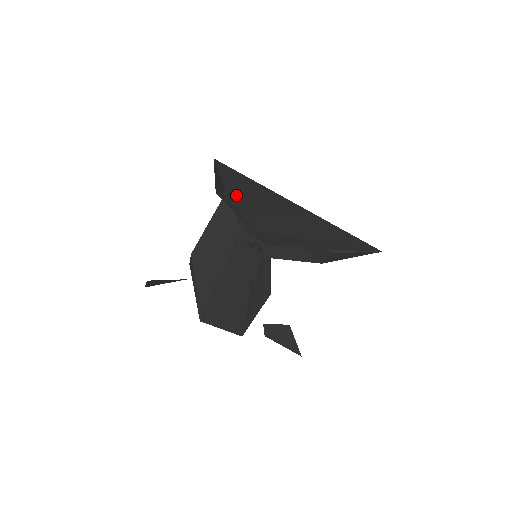
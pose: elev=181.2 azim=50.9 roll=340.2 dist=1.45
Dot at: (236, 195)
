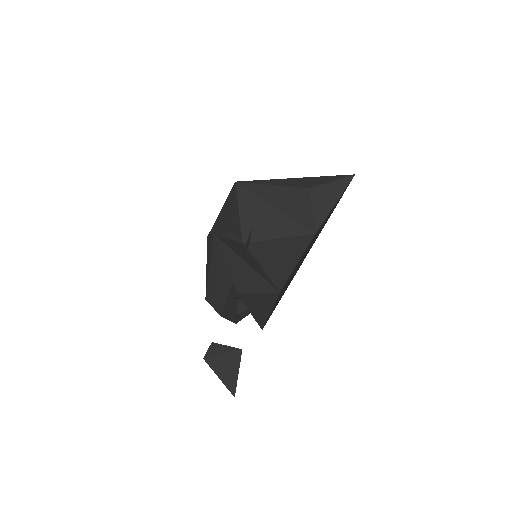
Dot at: occluded
